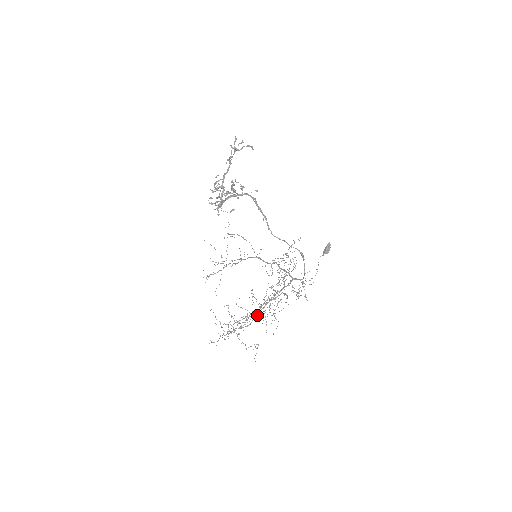
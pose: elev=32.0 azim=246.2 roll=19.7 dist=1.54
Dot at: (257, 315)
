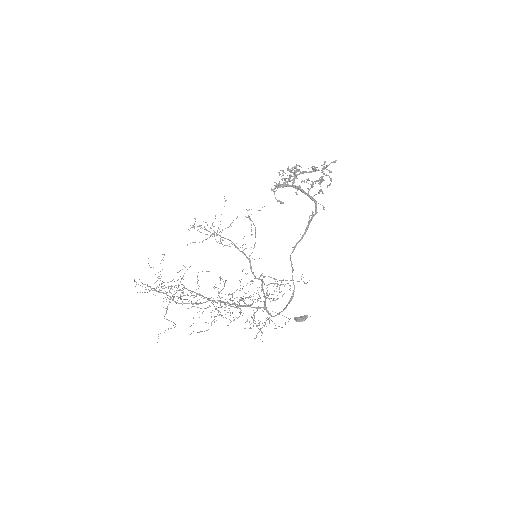
Dot at: occluded
